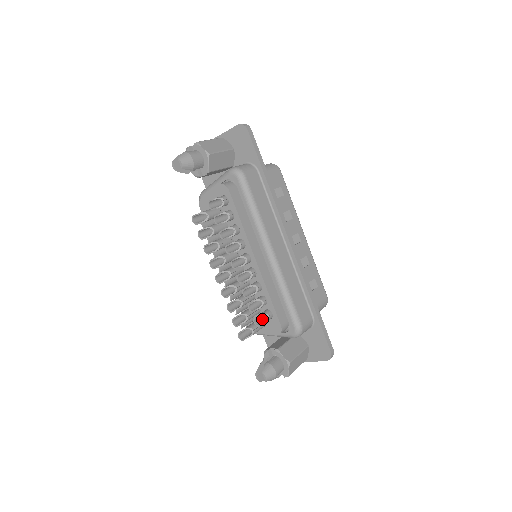
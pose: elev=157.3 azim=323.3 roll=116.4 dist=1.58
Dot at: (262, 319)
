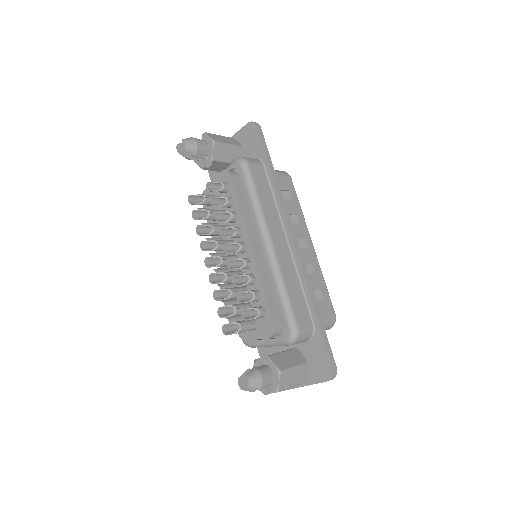
Dot at: (253, 316)
